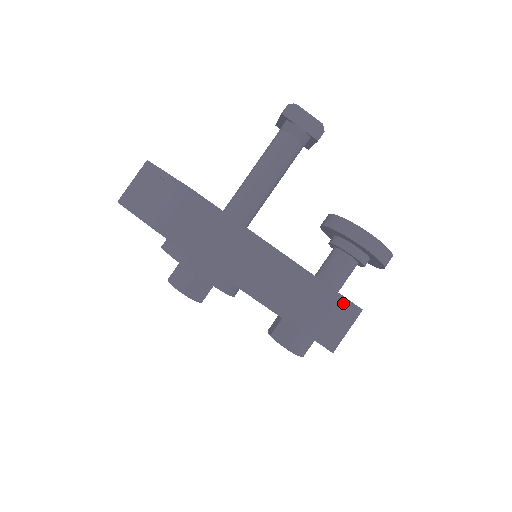
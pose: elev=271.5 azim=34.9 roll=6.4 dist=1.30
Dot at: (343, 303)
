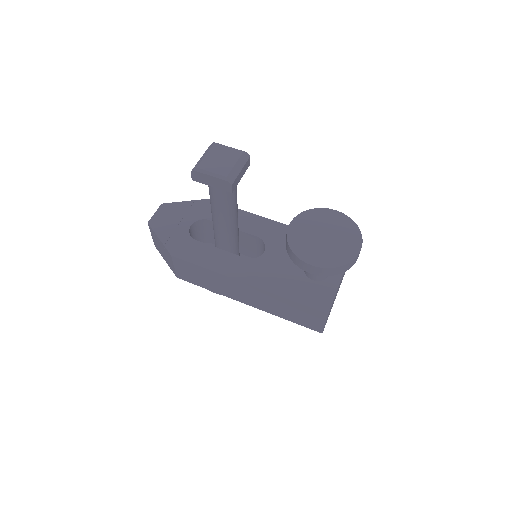
Dot at: (311, 310)
